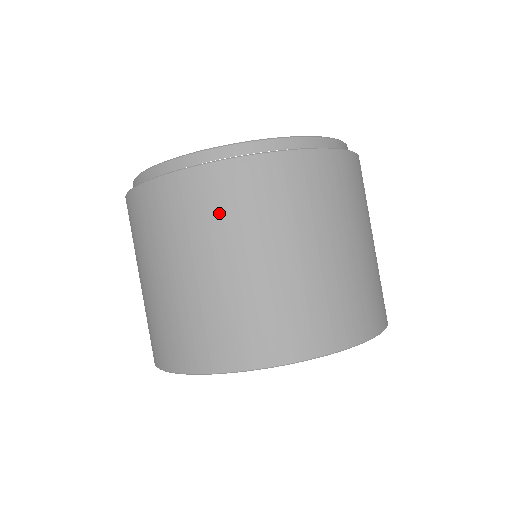
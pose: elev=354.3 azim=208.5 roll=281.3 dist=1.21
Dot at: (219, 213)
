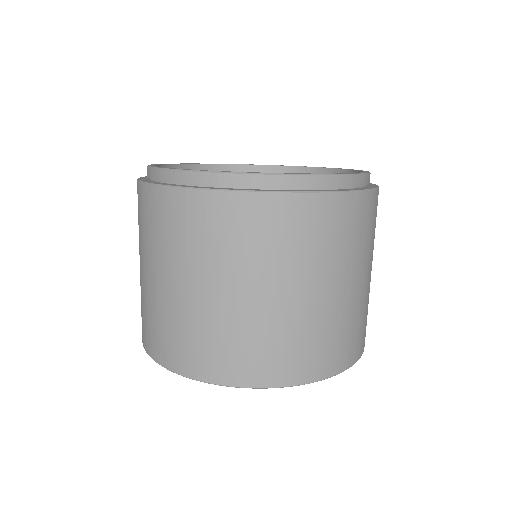
Dot at: (193, 238)
